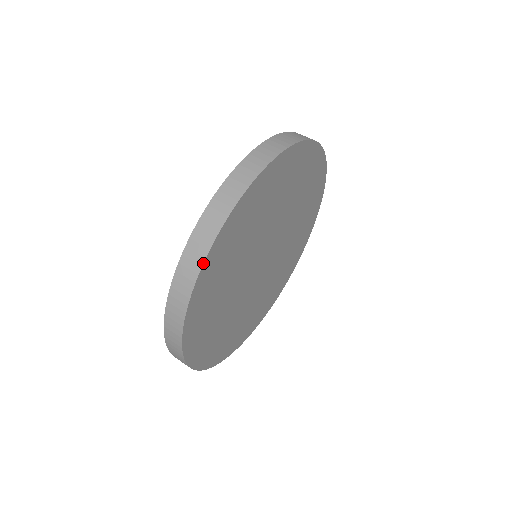
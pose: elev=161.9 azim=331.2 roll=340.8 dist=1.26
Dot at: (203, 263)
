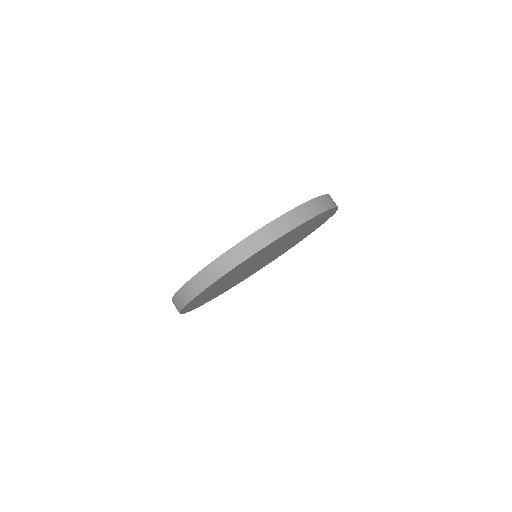
Dot at: (235, 267)
